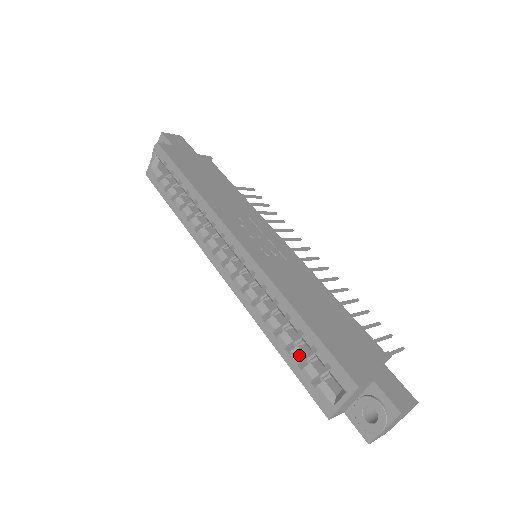
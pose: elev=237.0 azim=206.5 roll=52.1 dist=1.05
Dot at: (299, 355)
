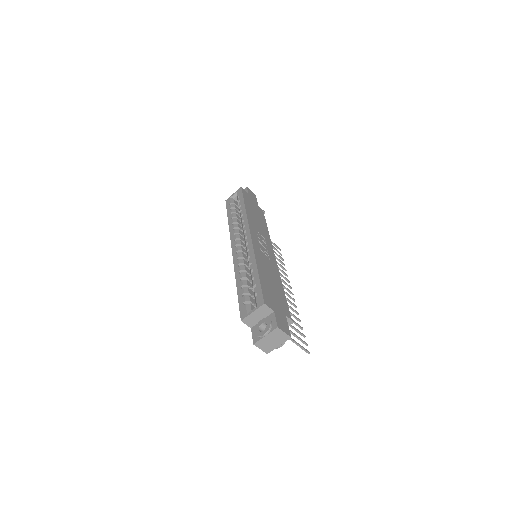
Dot at: (246, 290)
